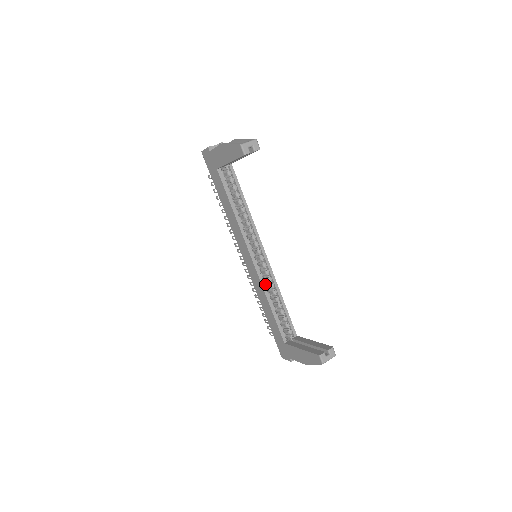
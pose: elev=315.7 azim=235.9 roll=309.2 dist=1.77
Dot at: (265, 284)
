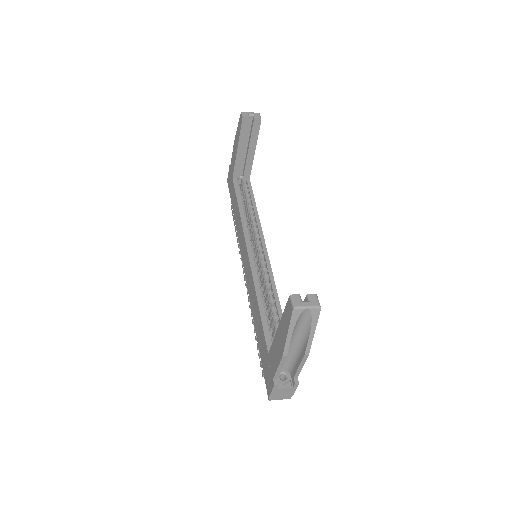
Dot at: (263, 292)
